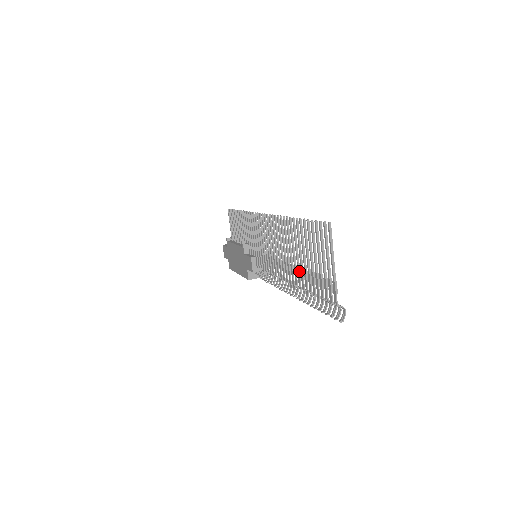
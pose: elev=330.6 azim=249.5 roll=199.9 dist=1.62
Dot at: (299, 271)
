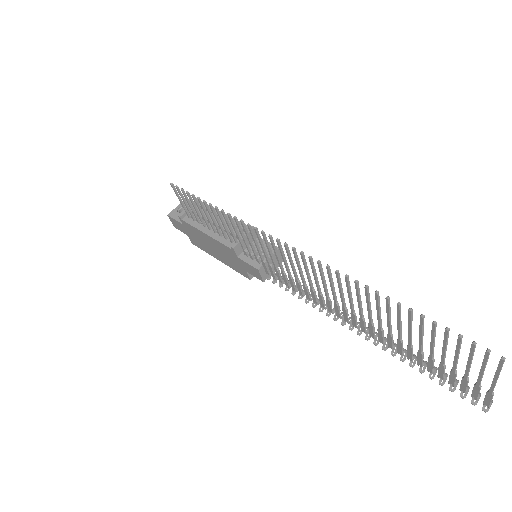
Dot at: (392, 338)
